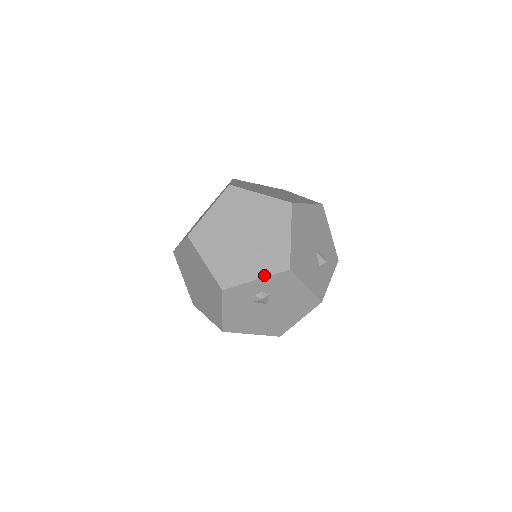
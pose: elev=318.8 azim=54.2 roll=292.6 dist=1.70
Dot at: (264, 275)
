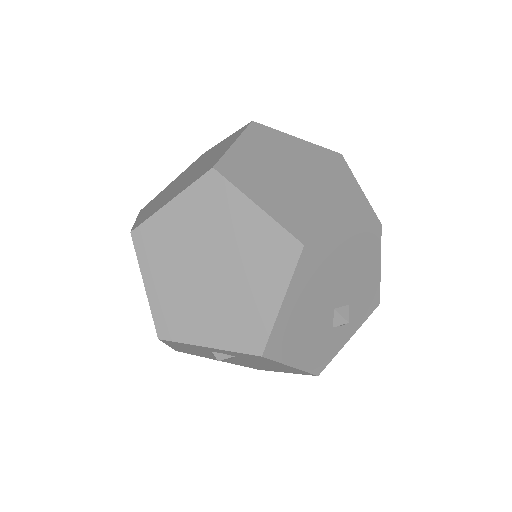
Dot at: (221, 346)
